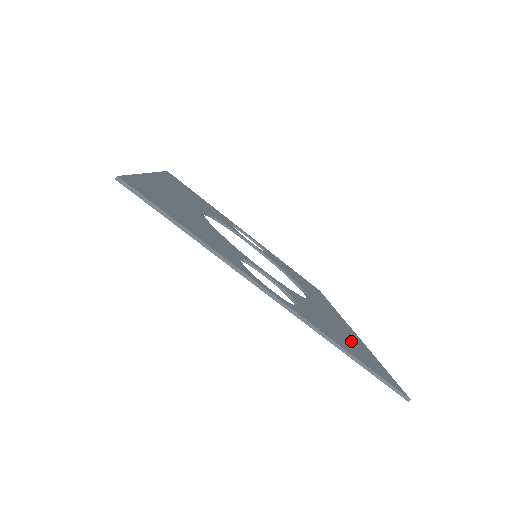
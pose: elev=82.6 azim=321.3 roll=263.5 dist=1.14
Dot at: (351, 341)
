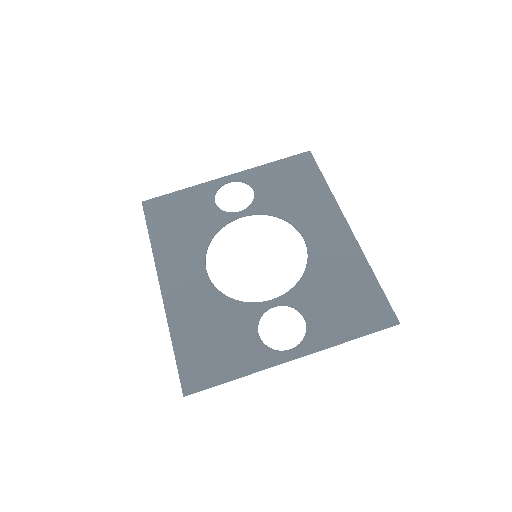
Dot at: (350, 290)
